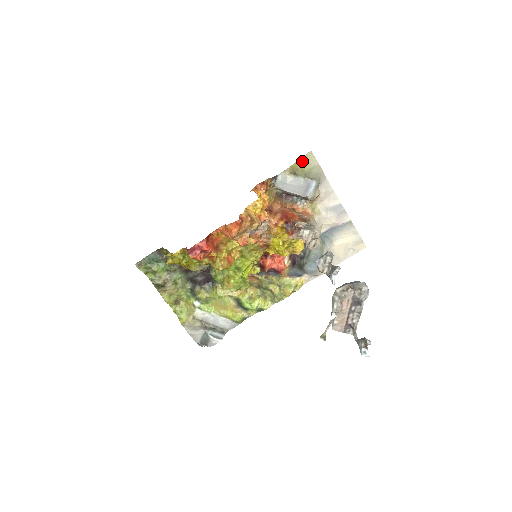
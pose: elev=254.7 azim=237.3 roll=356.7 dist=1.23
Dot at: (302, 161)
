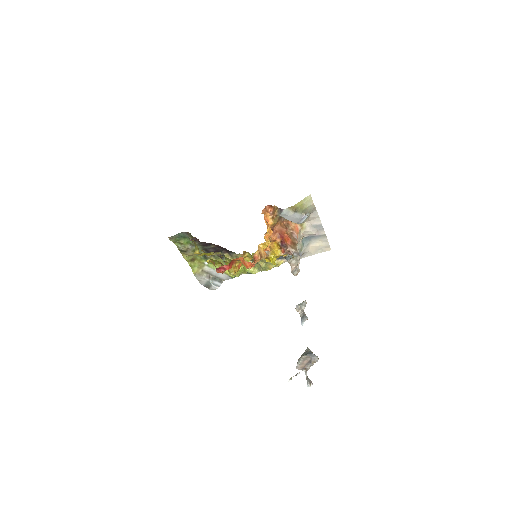
Dot at: (303, 202)
